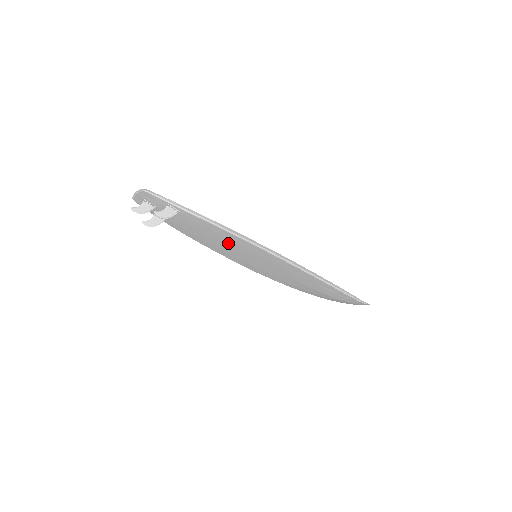
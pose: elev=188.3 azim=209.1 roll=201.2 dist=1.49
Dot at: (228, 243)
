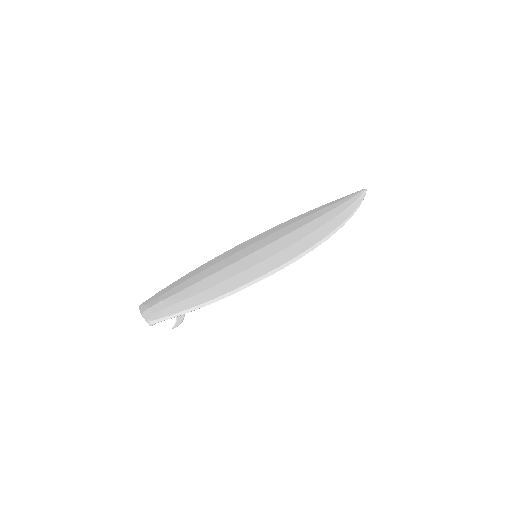
Dot at: occluded
